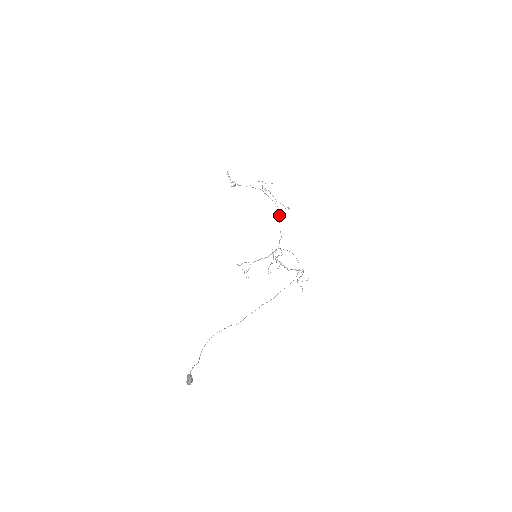
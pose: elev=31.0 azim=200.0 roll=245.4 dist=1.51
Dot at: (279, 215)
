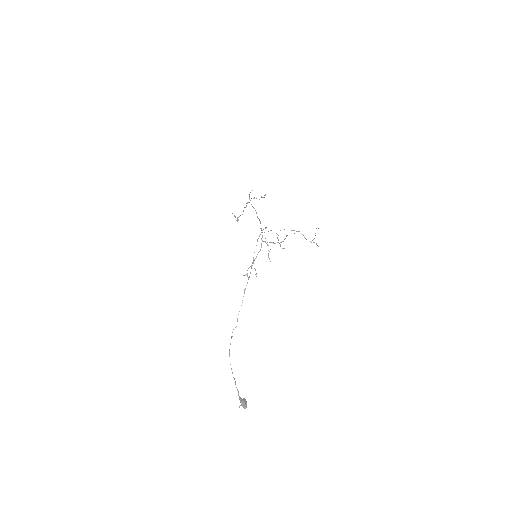
Dot at: occluded
